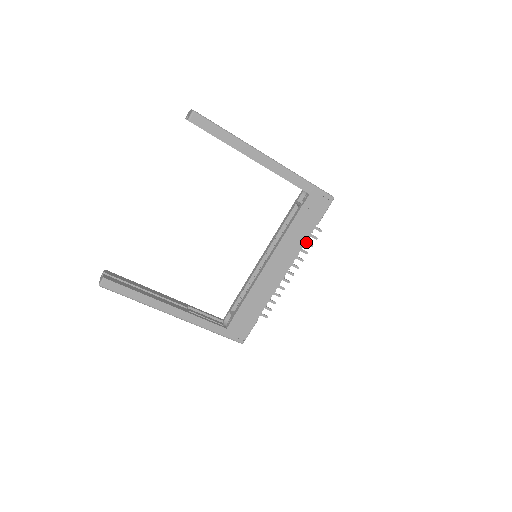
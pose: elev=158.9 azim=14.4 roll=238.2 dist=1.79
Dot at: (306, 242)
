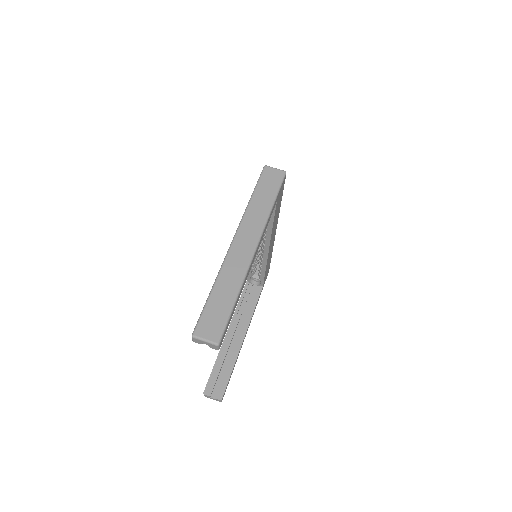
Dot at: occluded
